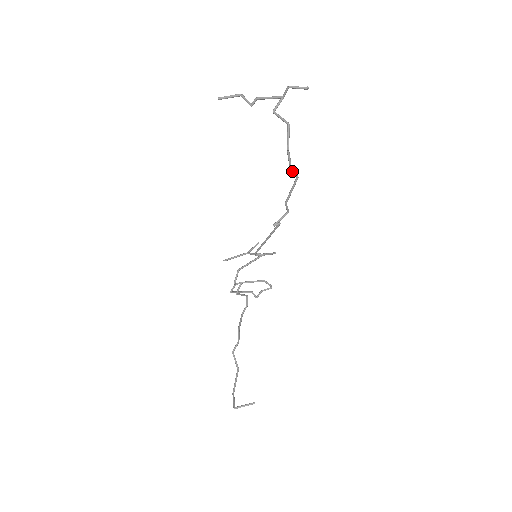
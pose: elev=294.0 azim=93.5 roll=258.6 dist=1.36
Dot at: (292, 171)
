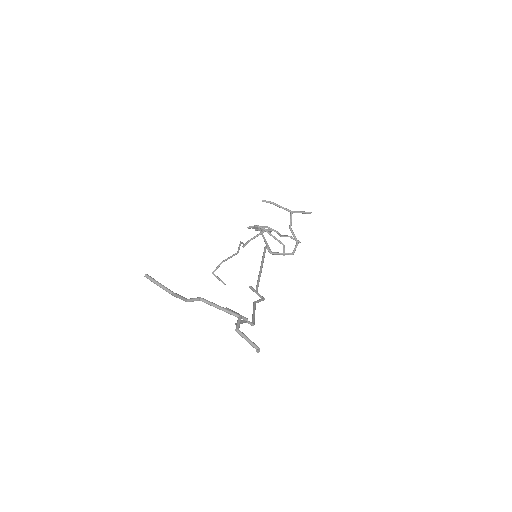
Dot at: (246, 322)
